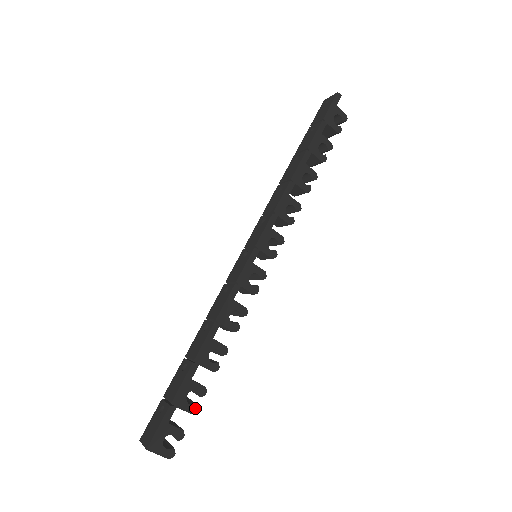
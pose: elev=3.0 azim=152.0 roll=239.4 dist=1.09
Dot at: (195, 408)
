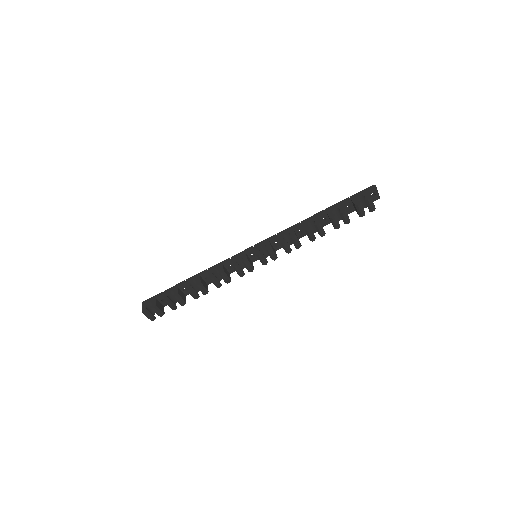
Dot at: (167, 299)
